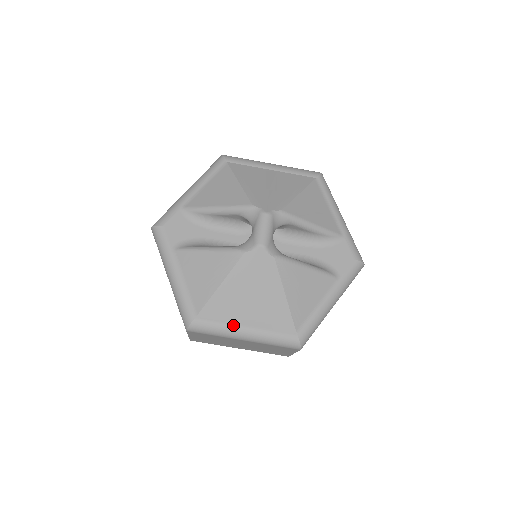
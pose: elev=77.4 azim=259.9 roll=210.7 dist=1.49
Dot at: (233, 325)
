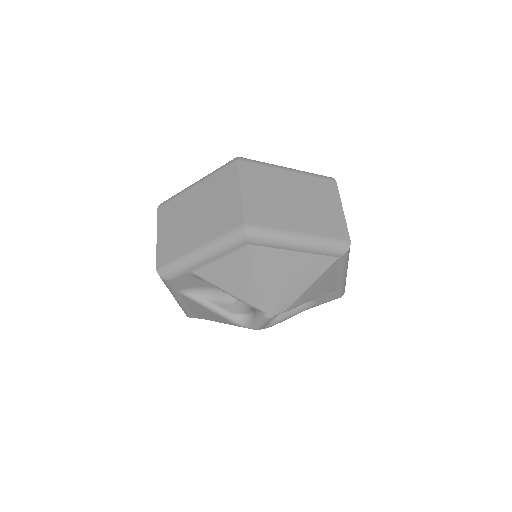
Dot at: occluded
